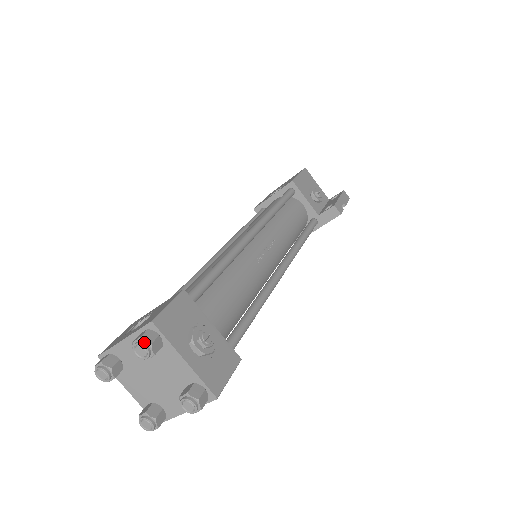
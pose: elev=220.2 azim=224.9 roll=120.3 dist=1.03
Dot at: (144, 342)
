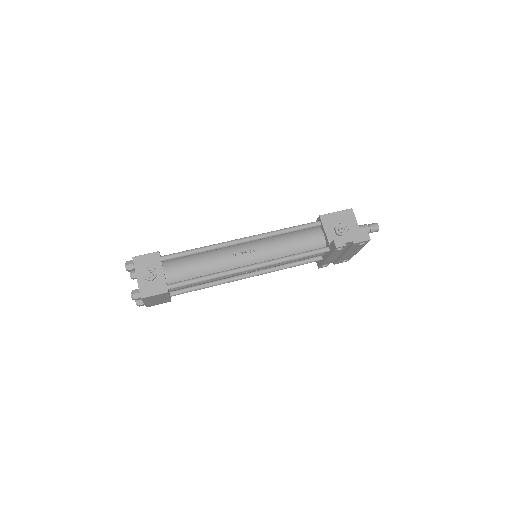
Dot at: (126, 264)
